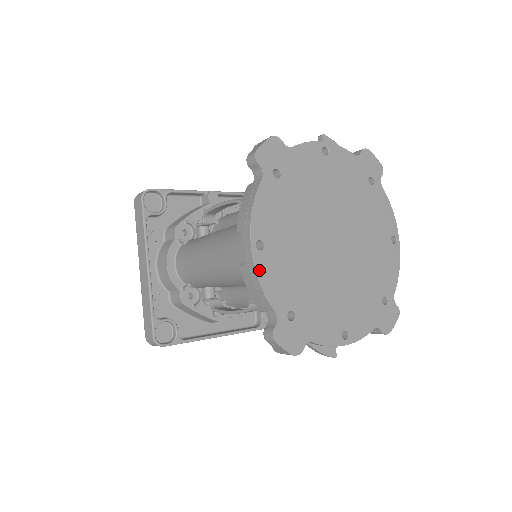
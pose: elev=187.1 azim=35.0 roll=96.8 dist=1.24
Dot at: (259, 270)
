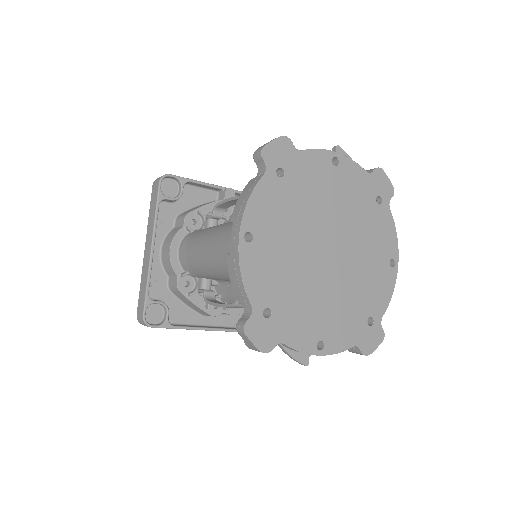
Dot at: (243, 261)
